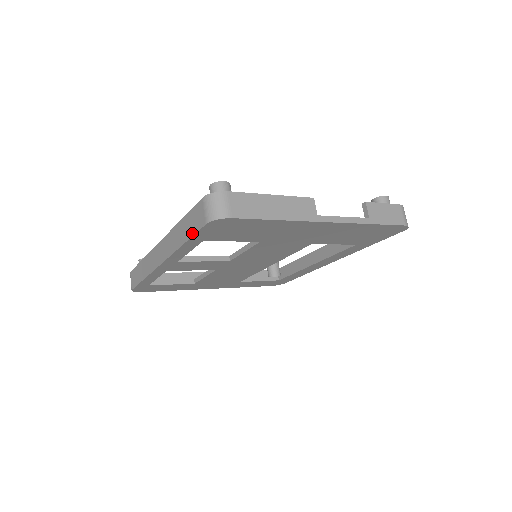
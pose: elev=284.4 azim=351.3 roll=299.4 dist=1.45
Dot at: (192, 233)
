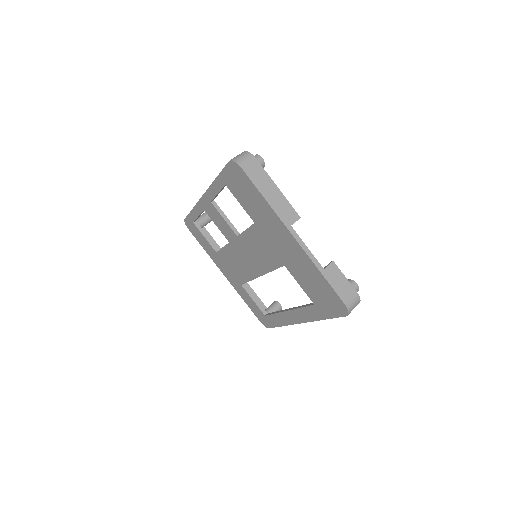
Dot at: (223, 170)
